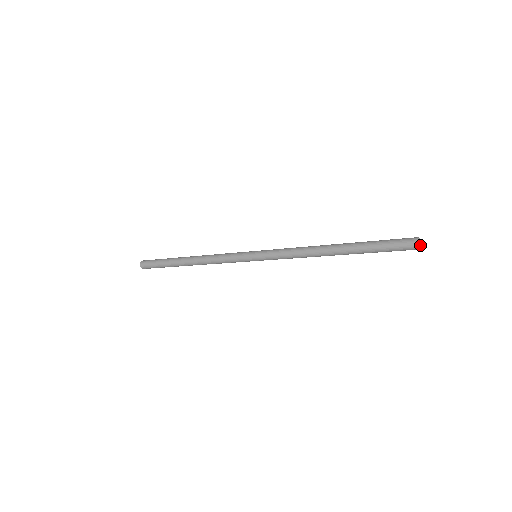
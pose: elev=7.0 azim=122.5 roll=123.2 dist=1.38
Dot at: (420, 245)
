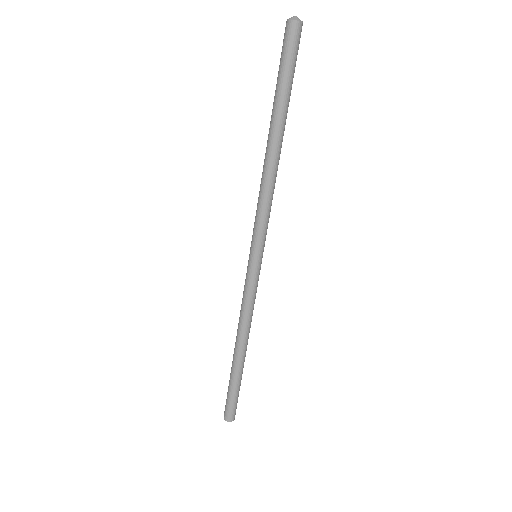
Dot at: (293, 19)
